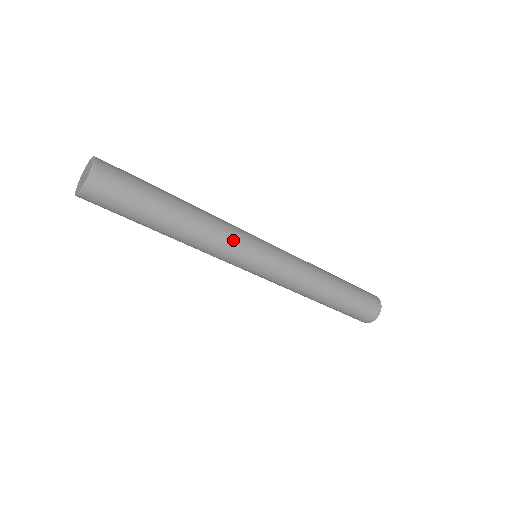
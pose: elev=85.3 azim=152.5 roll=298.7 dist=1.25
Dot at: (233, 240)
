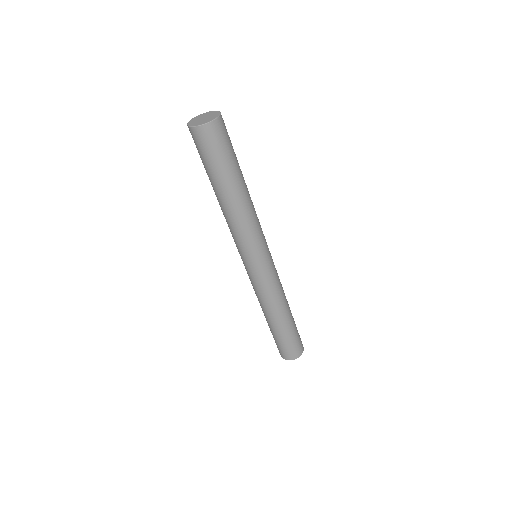
Dot at: (251, 236)
